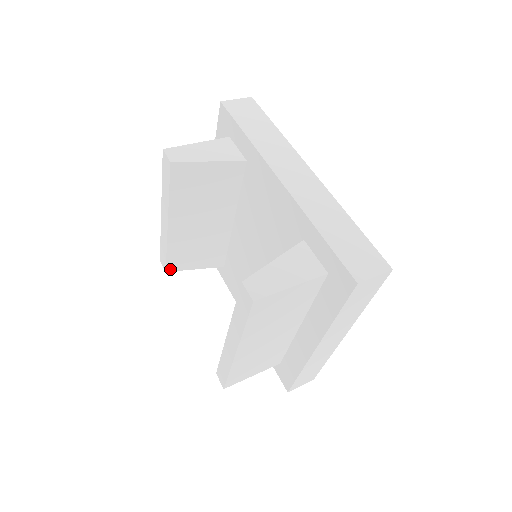
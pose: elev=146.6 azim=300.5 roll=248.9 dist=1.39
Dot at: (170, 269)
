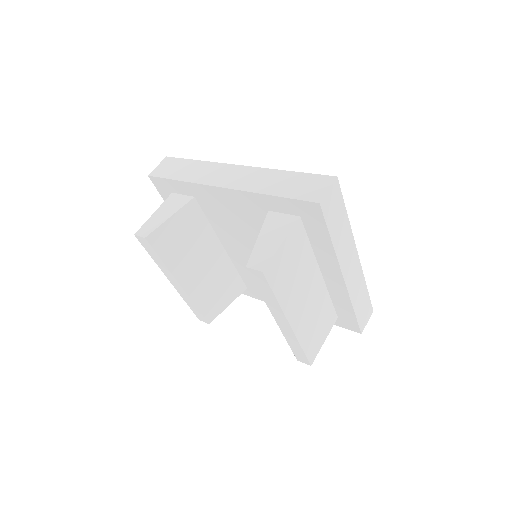
Dot at: (210, 320)
